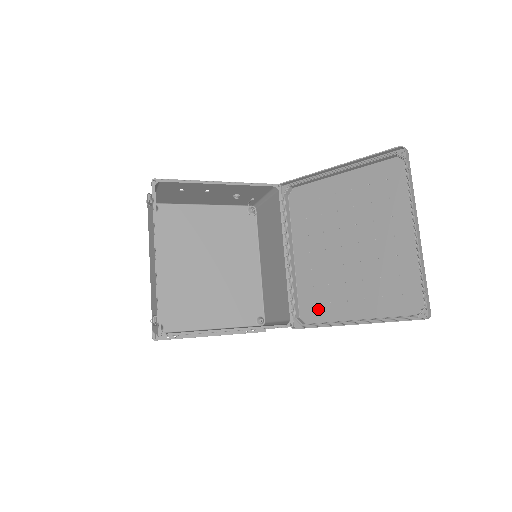
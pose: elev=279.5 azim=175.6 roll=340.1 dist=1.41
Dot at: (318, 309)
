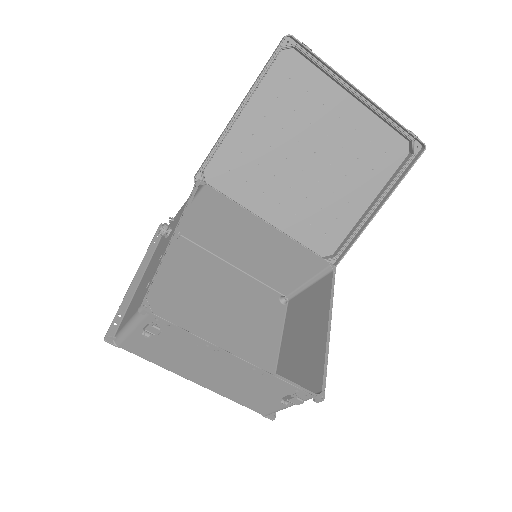
Dot at: (331, 234)
